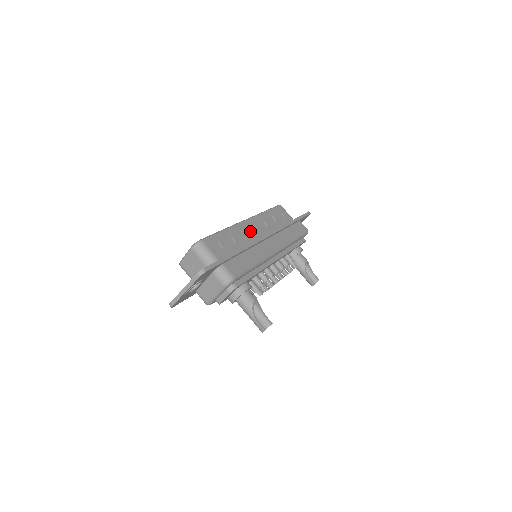
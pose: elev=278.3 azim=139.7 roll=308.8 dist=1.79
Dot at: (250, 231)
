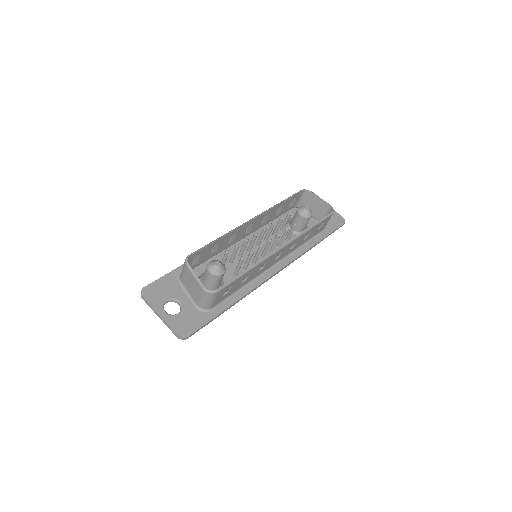
Dot at: (272, 261)
